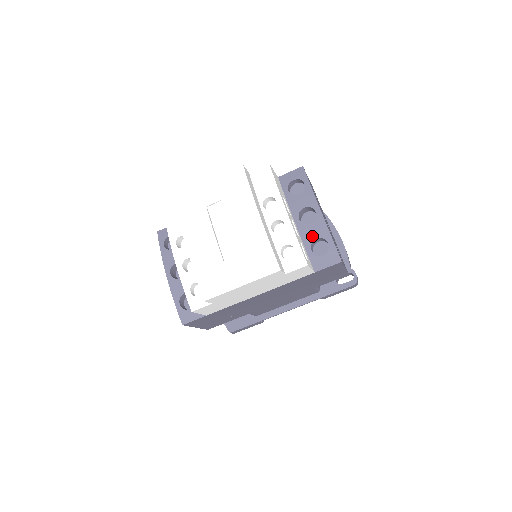
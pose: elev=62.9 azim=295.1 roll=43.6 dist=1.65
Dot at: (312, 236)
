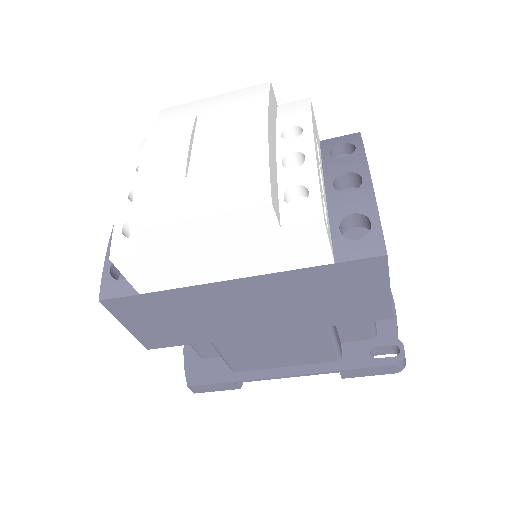
Dot at: (347, 209)
